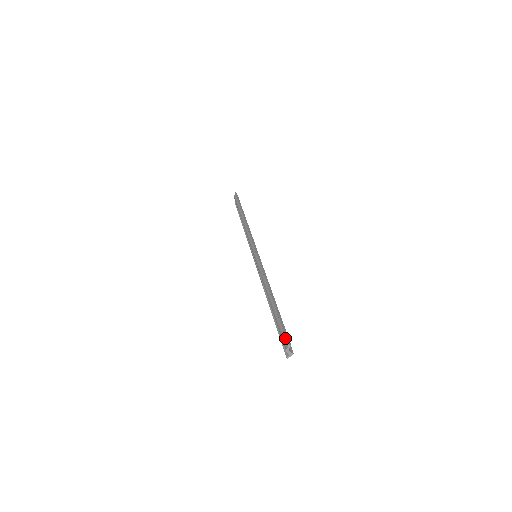
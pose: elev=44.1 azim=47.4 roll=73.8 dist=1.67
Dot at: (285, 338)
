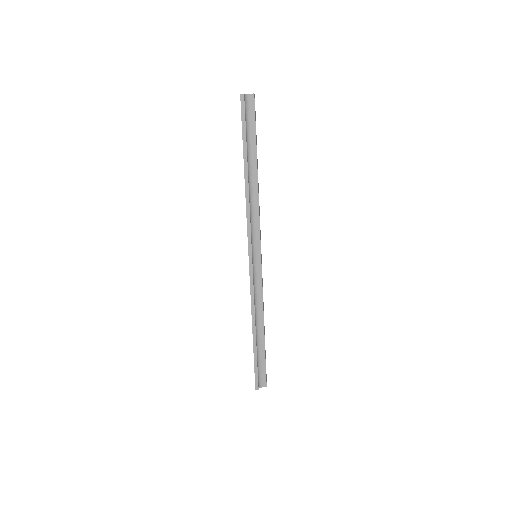
Dot at: (256, 381)
